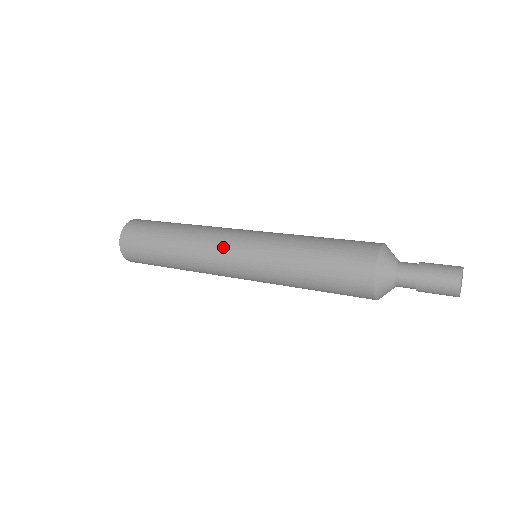
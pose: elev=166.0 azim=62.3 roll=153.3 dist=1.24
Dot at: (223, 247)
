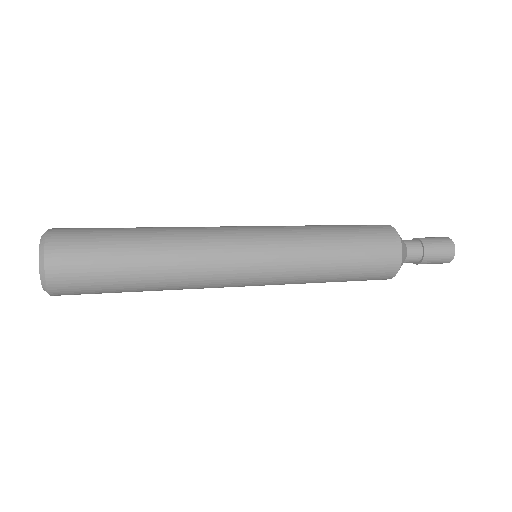
Dot at: (230, 229)
